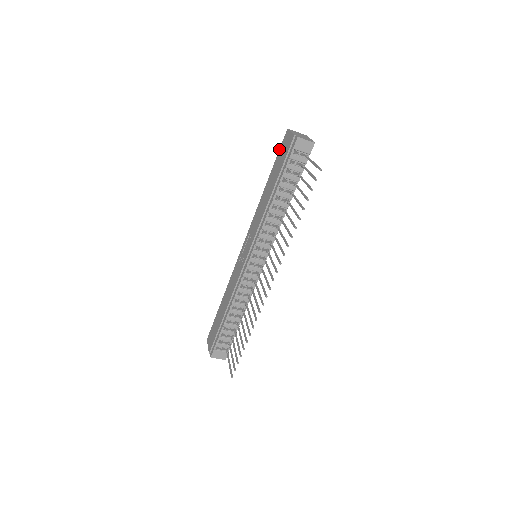
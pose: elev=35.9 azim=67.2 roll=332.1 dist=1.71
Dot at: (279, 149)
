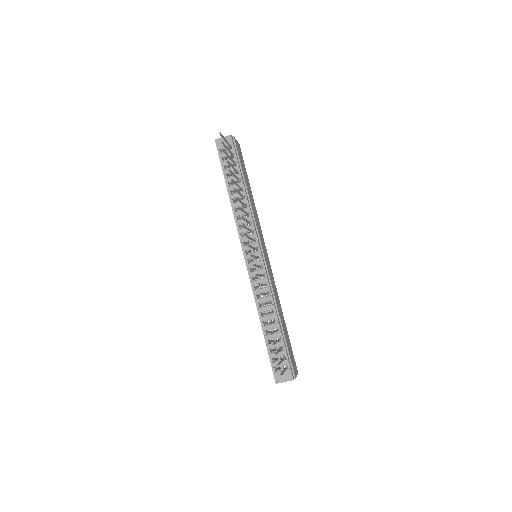
Dot at: occluded
